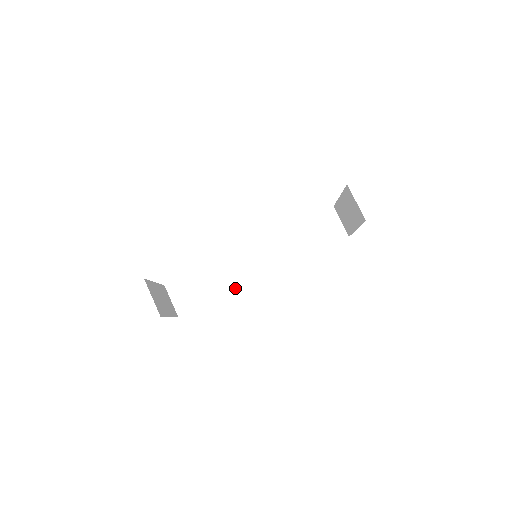
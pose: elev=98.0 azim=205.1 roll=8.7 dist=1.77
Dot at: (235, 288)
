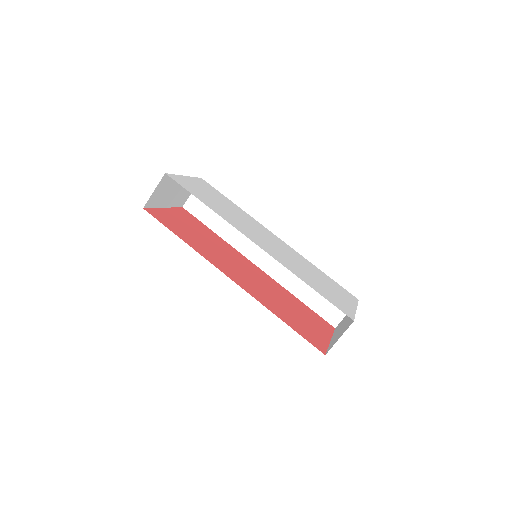
Dot at: (233, 244)
